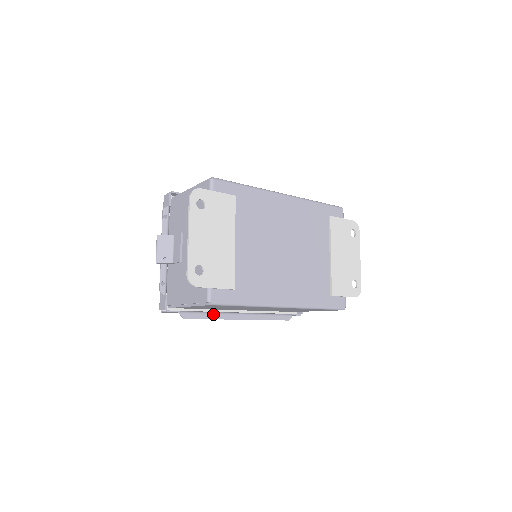
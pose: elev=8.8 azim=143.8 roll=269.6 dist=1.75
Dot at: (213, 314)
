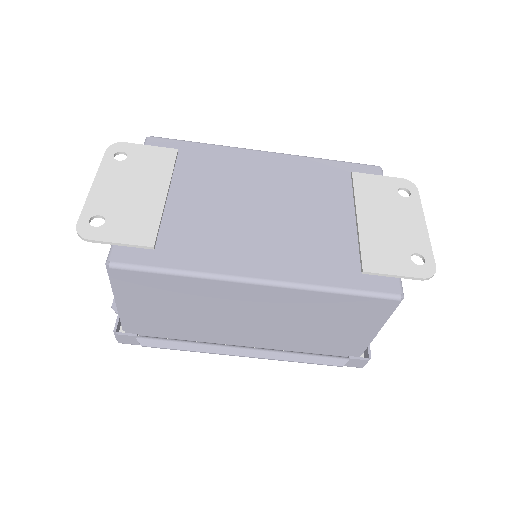
Dot at: (193, 343)
